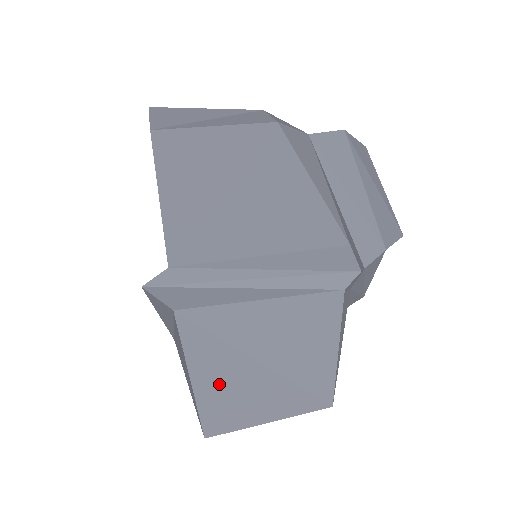
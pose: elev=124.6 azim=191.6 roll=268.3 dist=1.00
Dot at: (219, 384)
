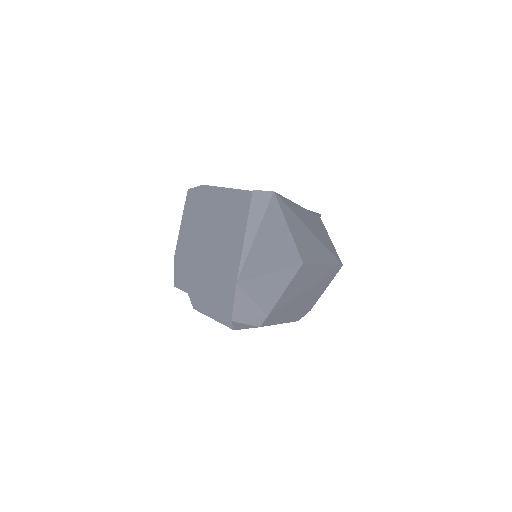
Dot at: (299, 234)
